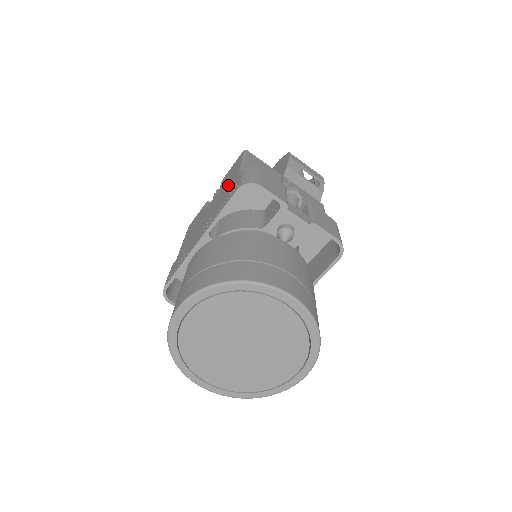
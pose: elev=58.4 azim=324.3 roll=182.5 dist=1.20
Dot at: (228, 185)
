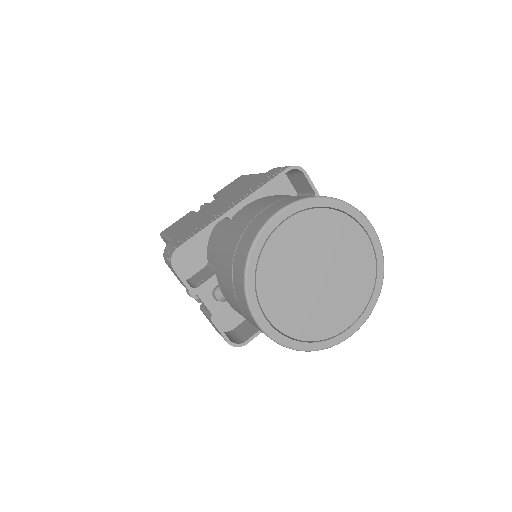
Dot at: (247, 183)
